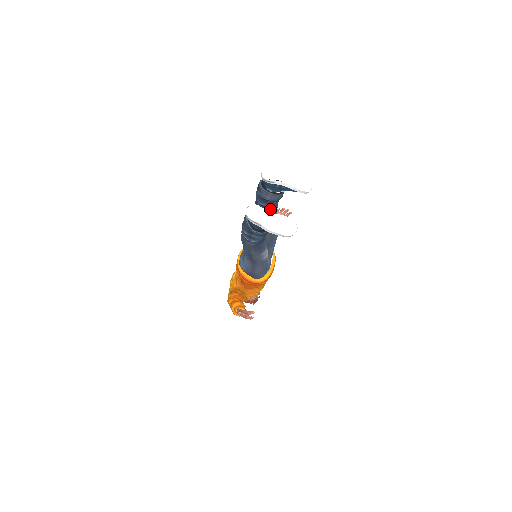
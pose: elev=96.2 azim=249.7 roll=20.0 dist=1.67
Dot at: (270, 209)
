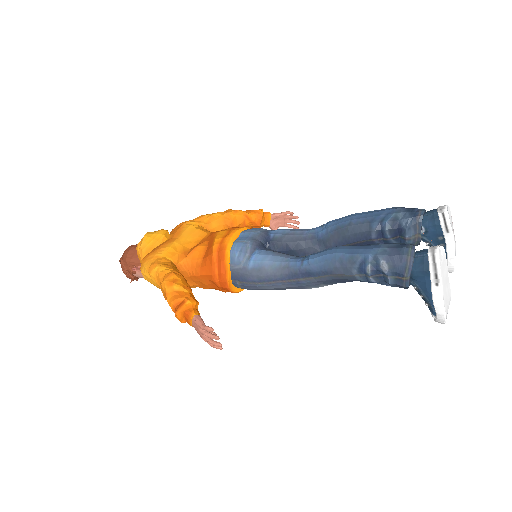
Dot at: (381, 243)
